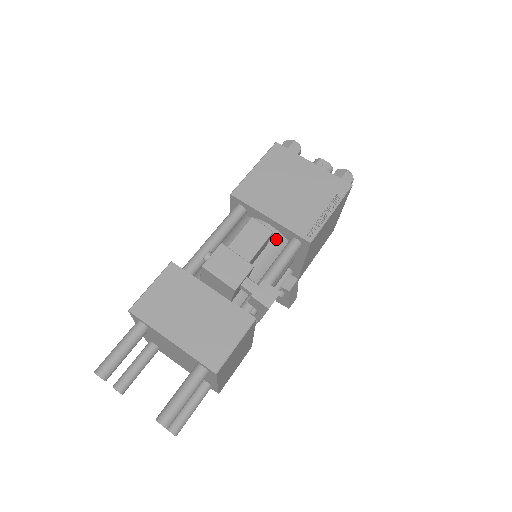
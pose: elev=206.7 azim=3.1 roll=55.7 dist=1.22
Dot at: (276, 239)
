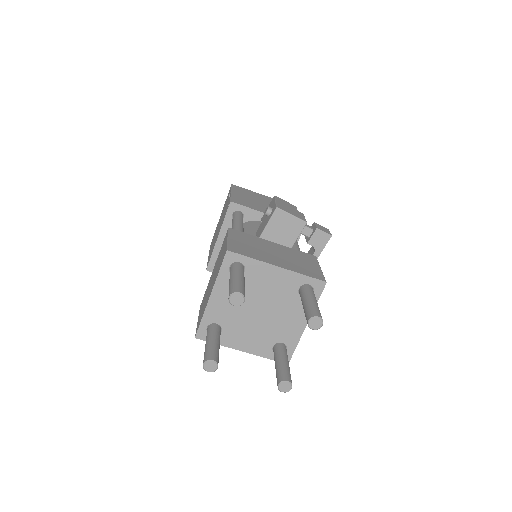
Dot at: occluded
